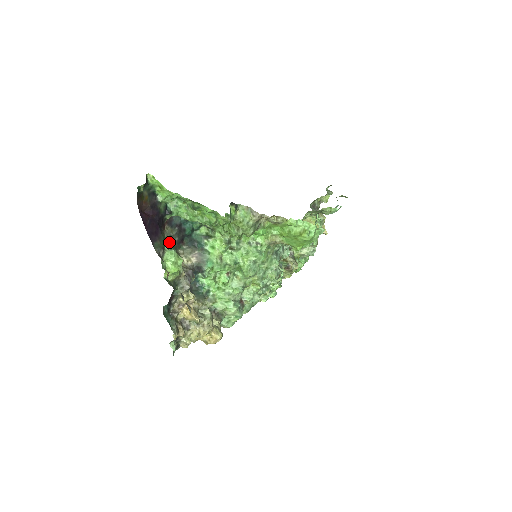
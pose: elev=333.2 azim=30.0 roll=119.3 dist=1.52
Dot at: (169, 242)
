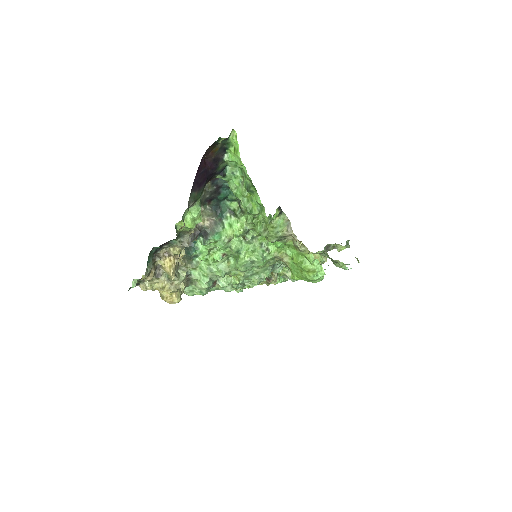
Dot at: occluded
